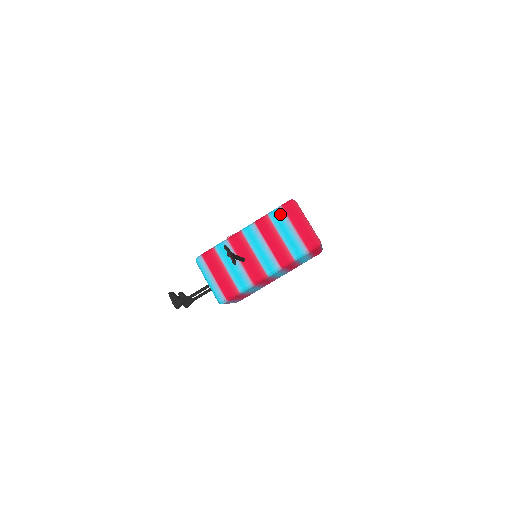
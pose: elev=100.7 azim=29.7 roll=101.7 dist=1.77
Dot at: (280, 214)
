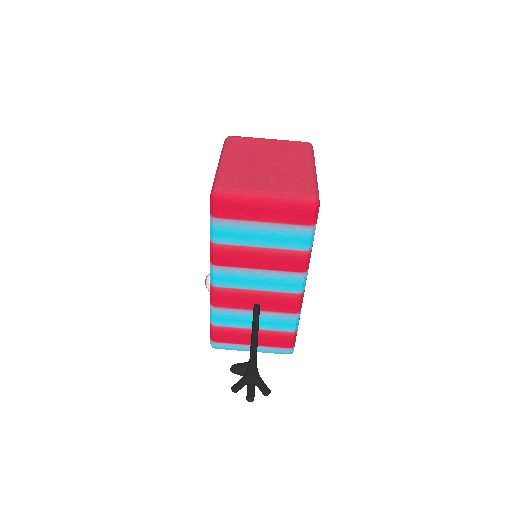
Dot at: (224, 227)
